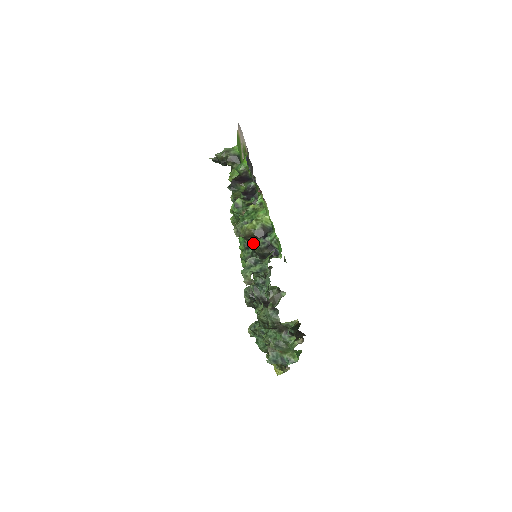
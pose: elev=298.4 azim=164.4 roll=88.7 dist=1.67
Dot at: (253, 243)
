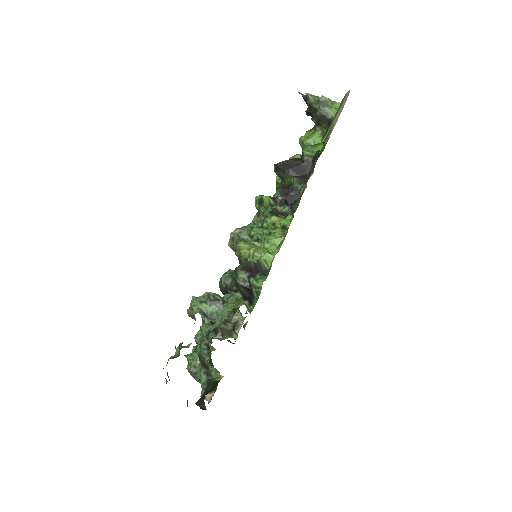
Dot at: (236, 269)
